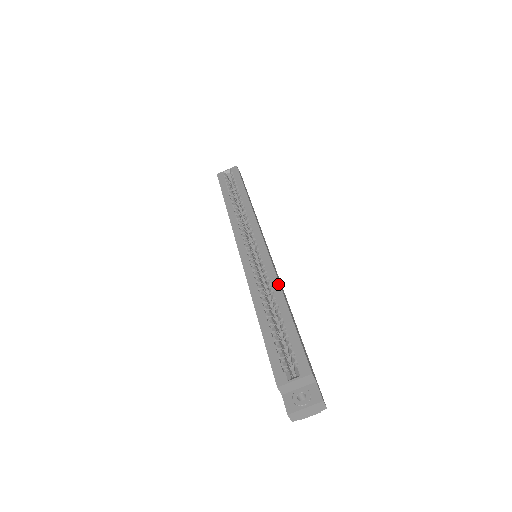
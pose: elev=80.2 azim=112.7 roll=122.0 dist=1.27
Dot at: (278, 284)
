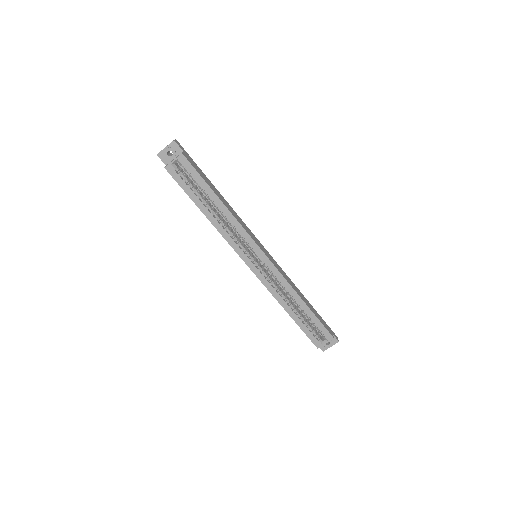
Dot at: (293, 290)
